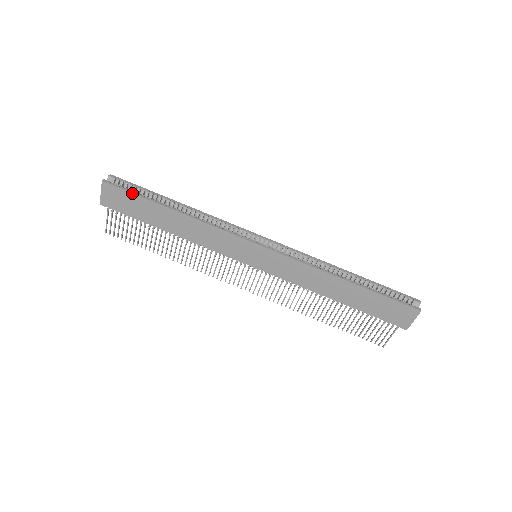
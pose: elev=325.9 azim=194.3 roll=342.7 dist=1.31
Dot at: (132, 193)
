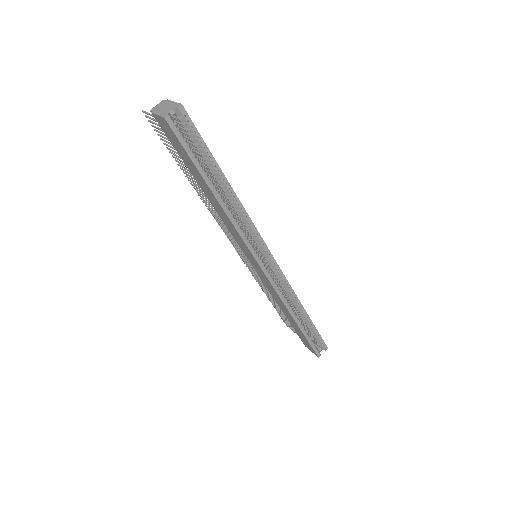
Dot at: (188, 155)
